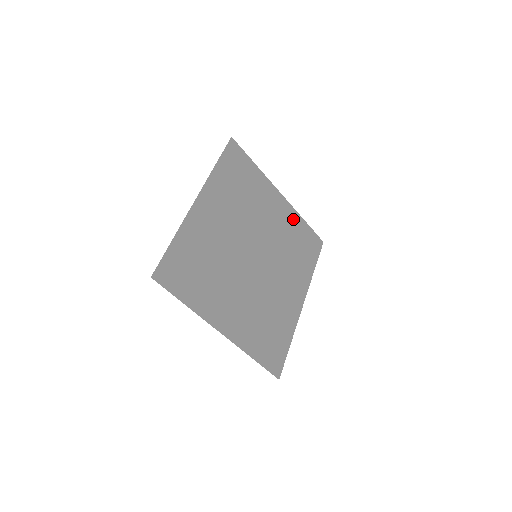
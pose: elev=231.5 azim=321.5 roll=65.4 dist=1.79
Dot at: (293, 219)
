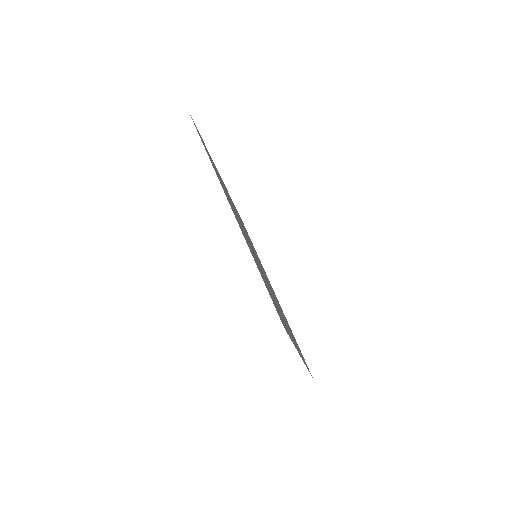
Dot at: occluded
